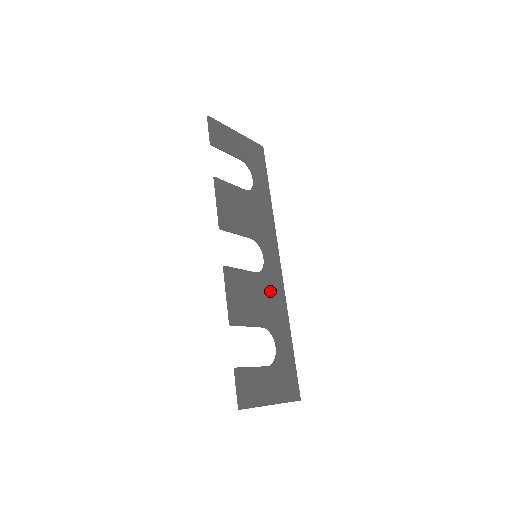
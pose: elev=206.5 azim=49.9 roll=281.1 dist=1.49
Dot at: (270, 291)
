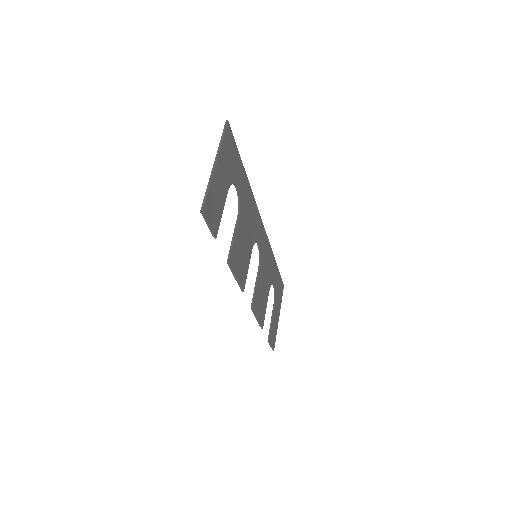
Dot at: (265, 261)
